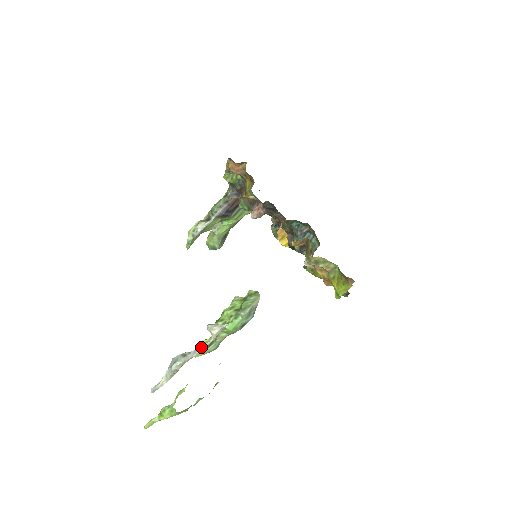
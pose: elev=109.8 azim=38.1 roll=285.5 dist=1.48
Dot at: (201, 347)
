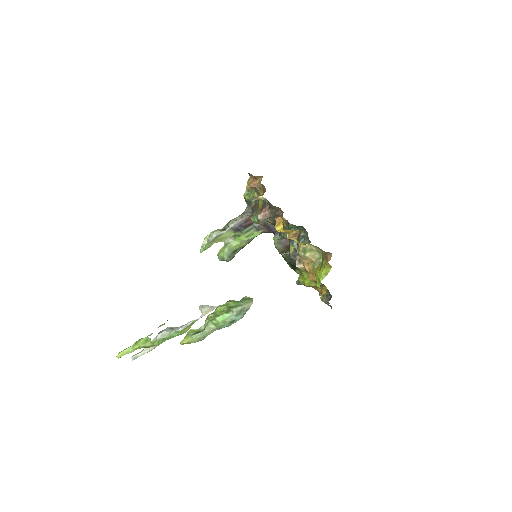
Dot at: (189, 322)
